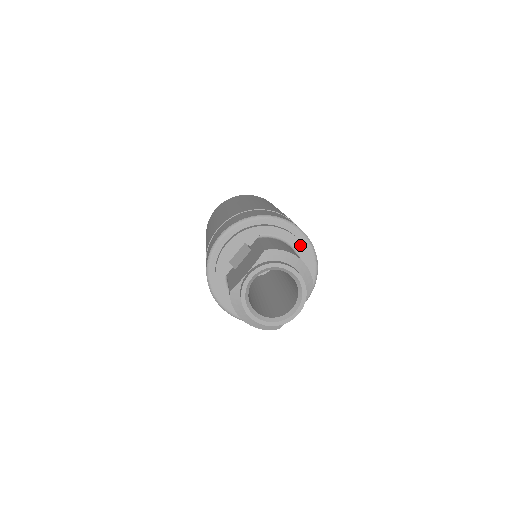
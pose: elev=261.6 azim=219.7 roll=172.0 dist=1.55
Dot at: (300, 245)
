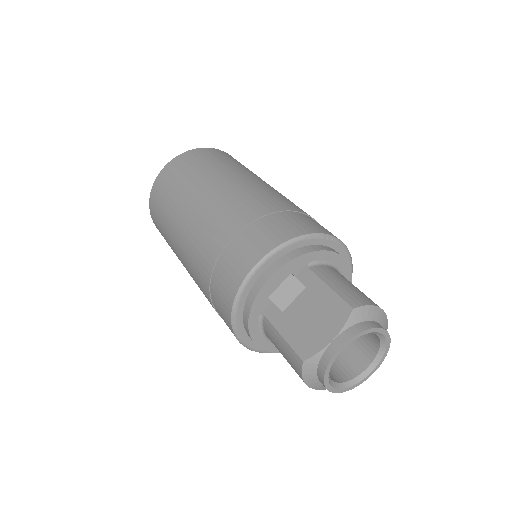
Dot at: (347, 267)
